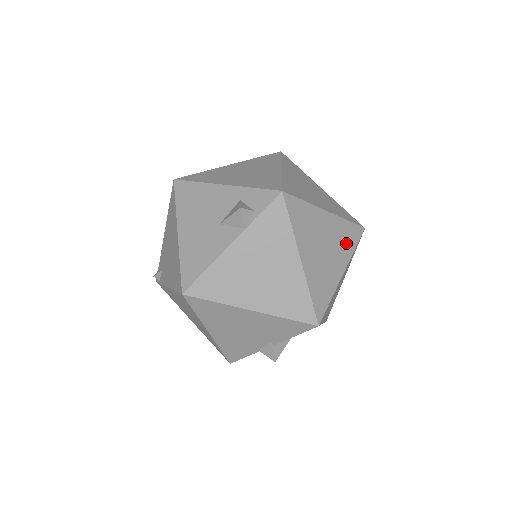
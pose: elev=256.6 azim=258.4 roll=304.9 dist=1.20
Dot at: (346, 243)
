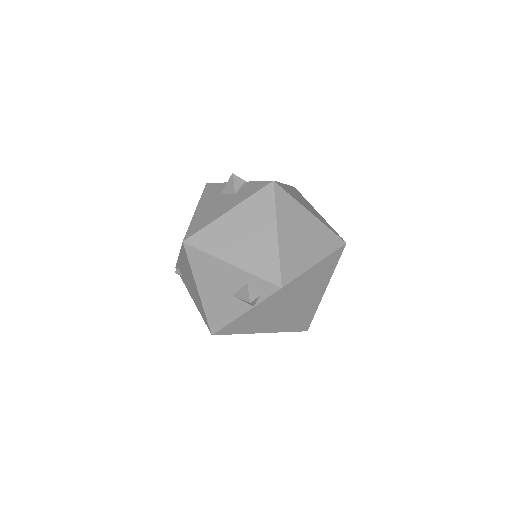
Dot at: (330, 268)
